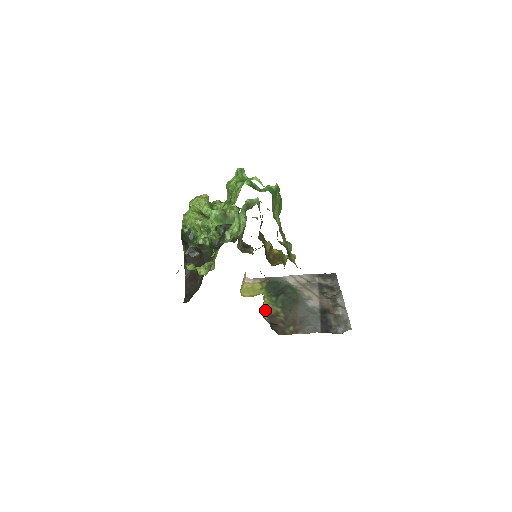
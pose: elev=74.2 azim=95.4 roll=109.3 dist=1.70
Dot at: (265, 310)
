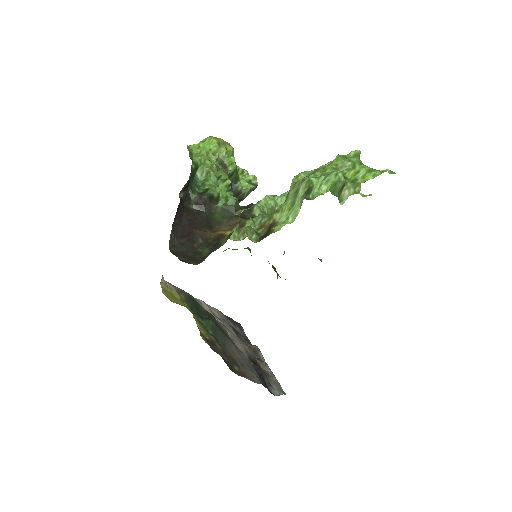
Dot at: (200, 330)
